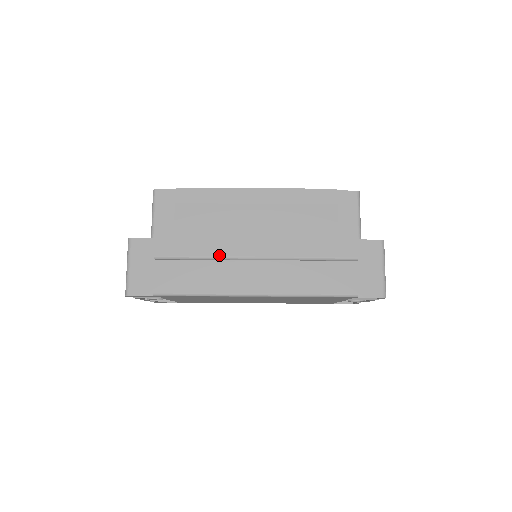
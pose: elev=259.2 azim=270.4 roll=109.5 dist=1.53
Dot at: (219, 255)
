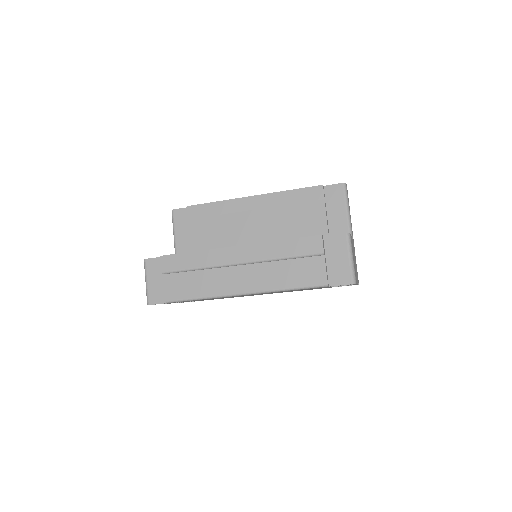
Dot at: (210, 265)
